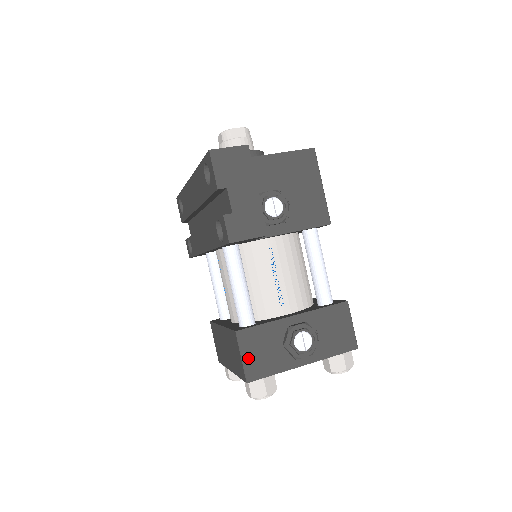
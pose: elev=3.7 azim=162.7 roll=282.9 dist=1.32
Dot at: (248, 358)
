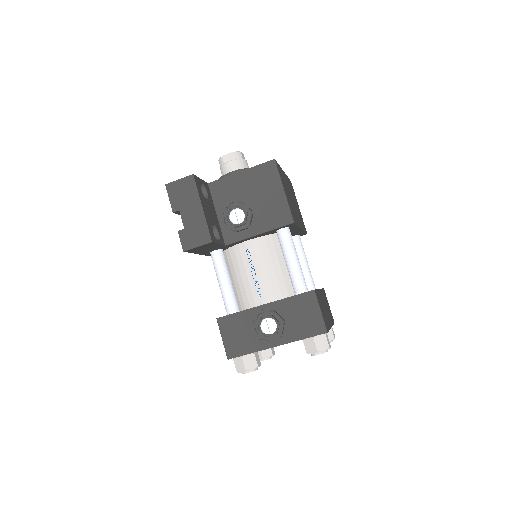
Dot at: (227, 340)
